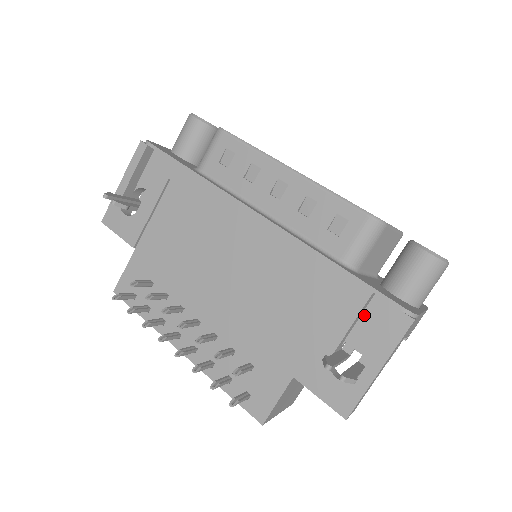
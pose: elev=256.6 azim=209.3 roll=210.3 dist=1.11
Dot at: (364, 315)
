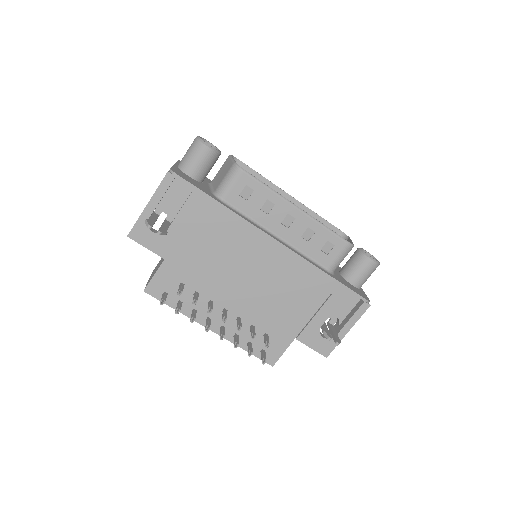
Dot at: occluded
